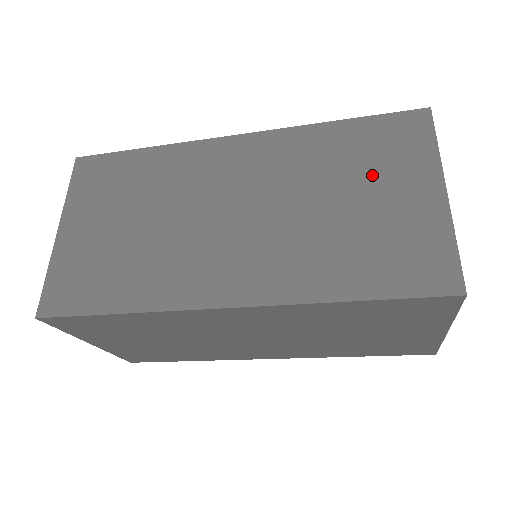
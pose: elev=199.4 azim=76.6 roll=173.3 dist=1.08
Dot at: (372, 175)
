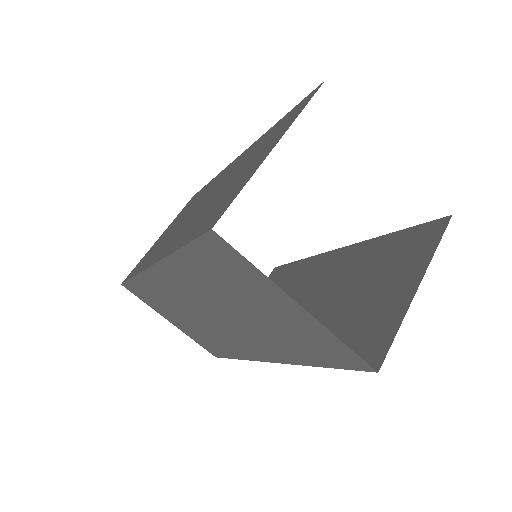
Dot at: (258, 153)
